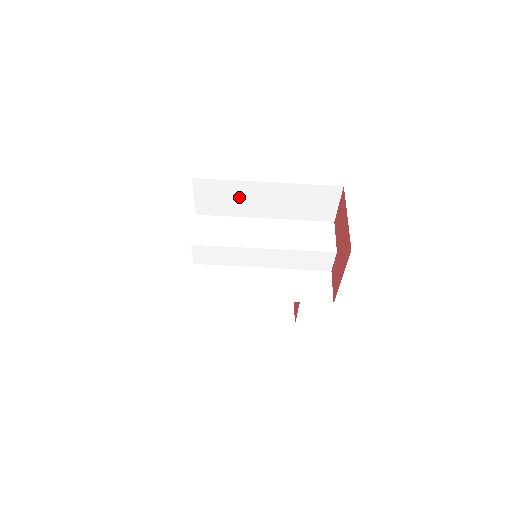
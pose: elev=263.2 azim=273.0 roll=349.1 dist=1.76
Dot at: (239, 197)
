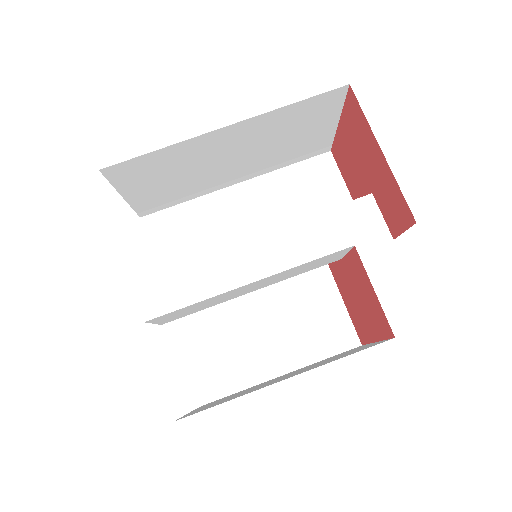
Dot at: (210, 225)
